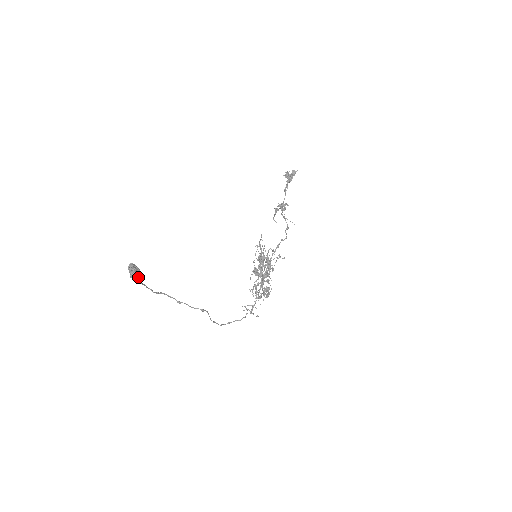
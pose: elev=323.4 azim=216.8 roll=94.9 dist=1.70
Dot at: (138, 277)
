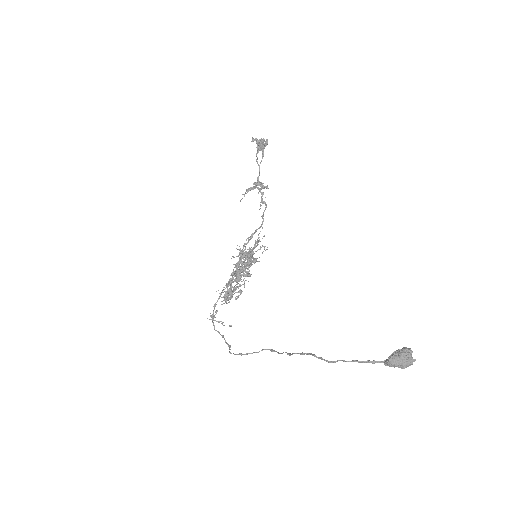
Dot at: occluded
